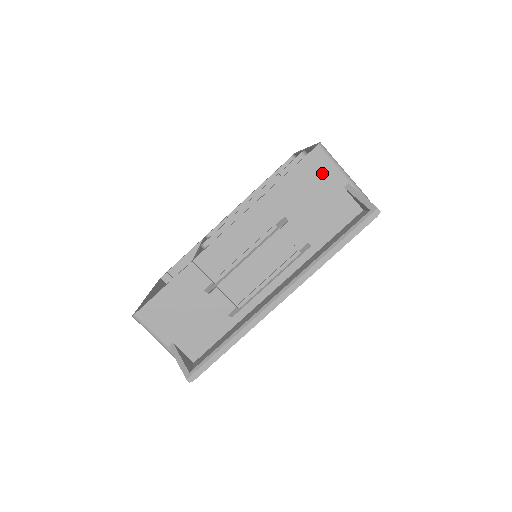
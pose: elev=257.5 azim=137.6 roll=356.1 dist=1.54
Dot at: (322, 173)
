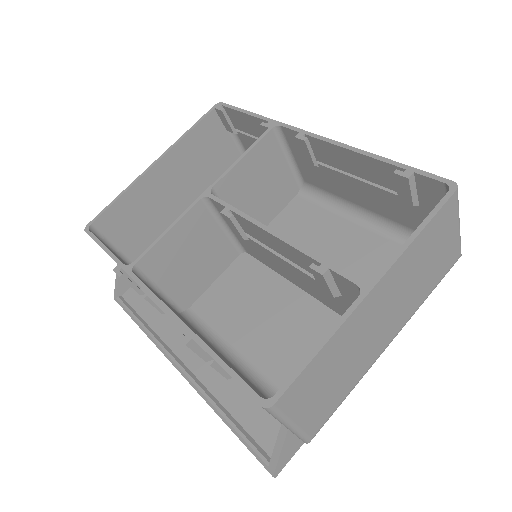
Dot at: occluded
